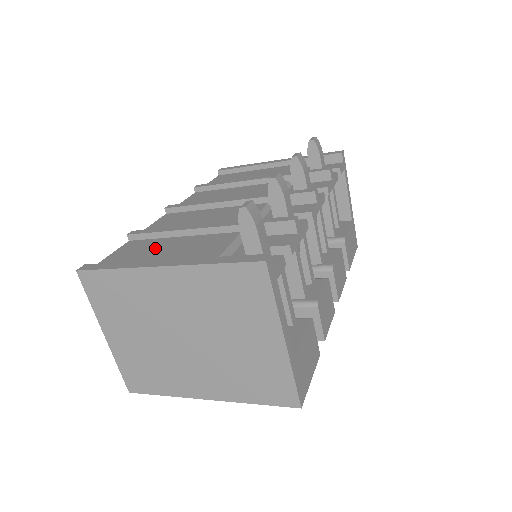
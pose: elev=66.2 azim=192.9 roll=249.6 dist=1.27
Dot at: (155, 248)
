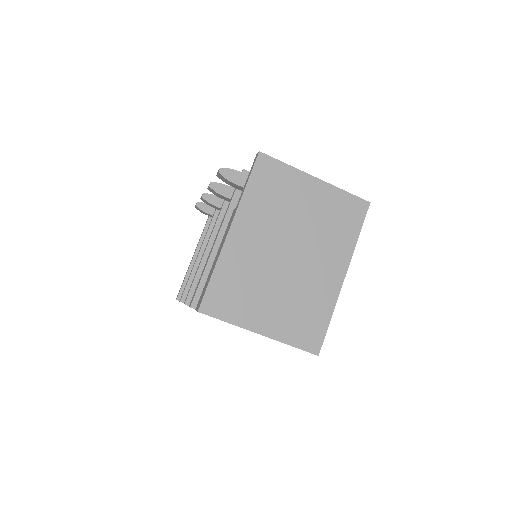
Dot at: occluded
